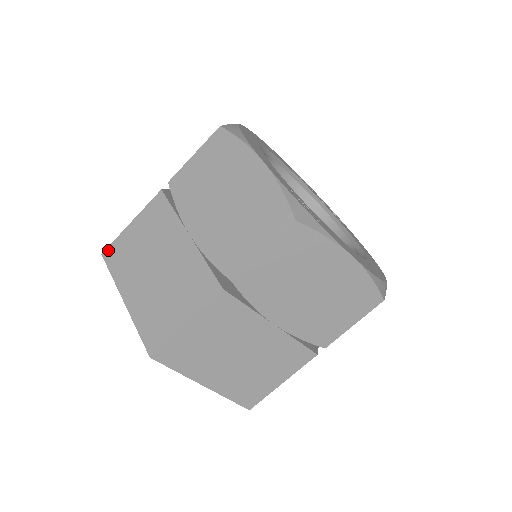
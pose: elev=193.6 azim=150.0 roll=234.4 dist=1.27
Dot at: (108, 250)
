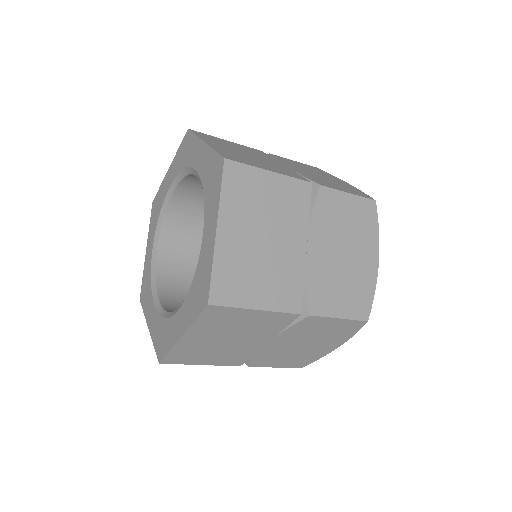
Dot at: (234, 164)
